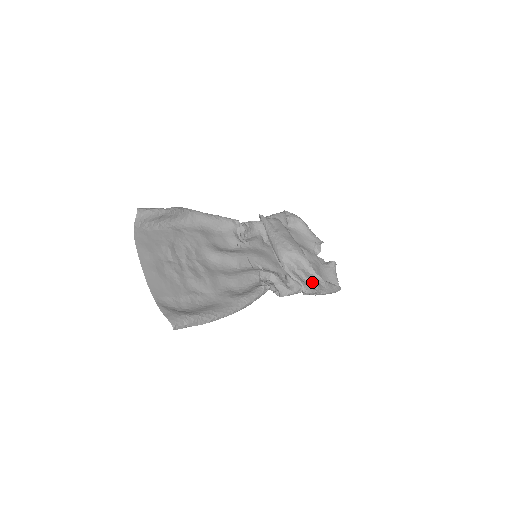
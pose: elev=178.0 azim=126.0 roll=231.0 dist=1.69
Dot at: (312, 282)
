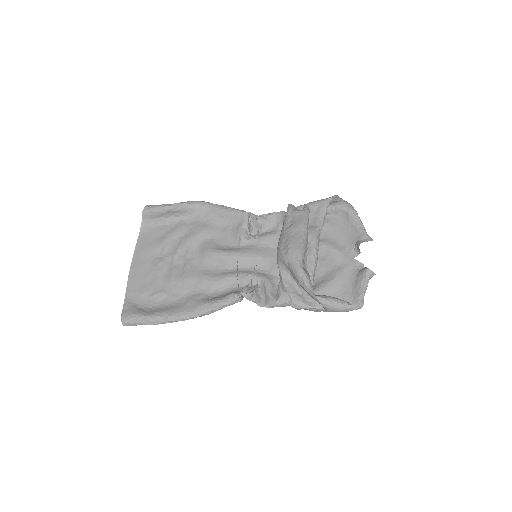
Dot at: occluded
